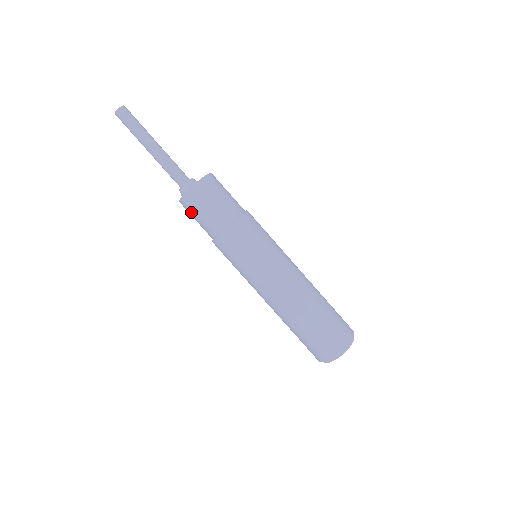
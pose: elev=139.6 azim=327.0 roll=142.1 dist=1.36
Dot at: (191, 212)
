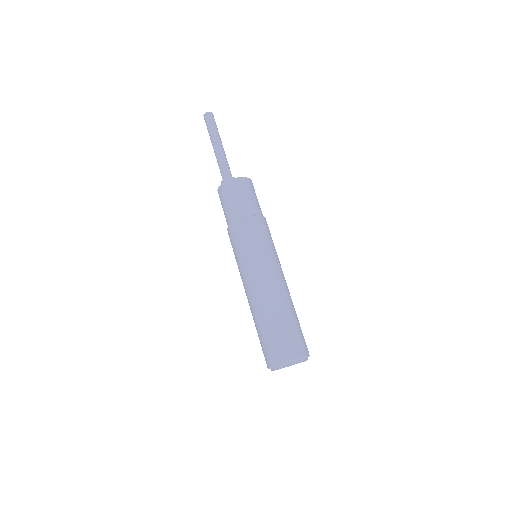
Dot at: (221, 201)
